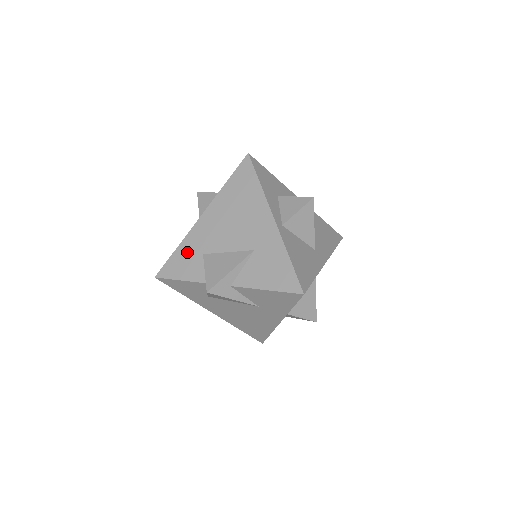
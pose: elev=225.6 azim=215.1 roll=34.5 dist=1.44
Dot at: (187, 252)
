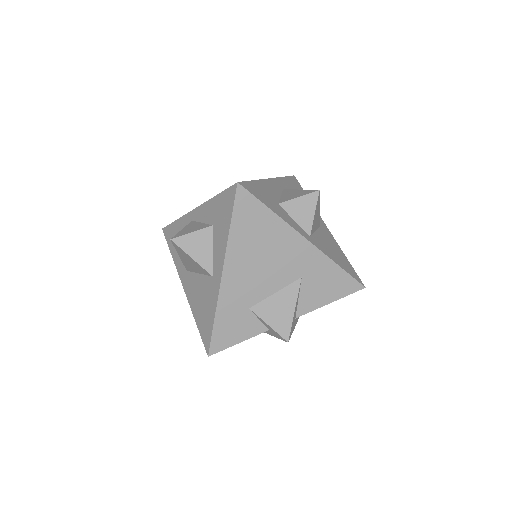
Dot at: (230, 316)
